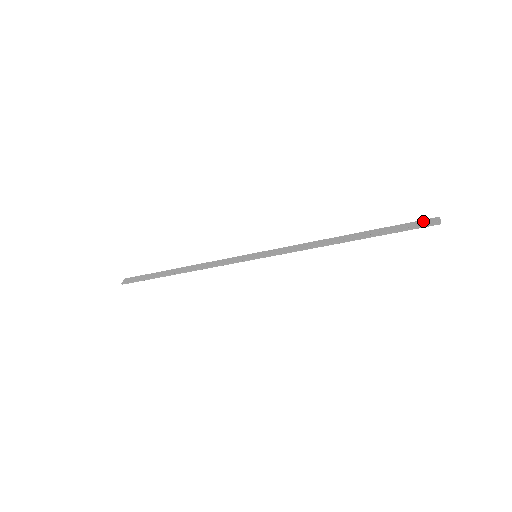
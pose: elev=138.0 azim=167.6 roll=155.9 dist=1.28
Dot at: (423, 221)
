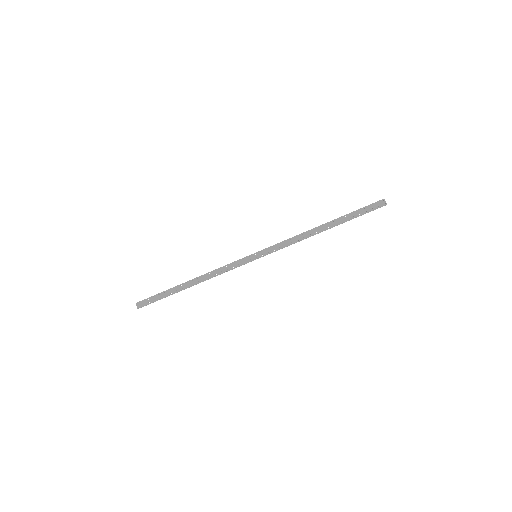
Dot at: (374, 204)
